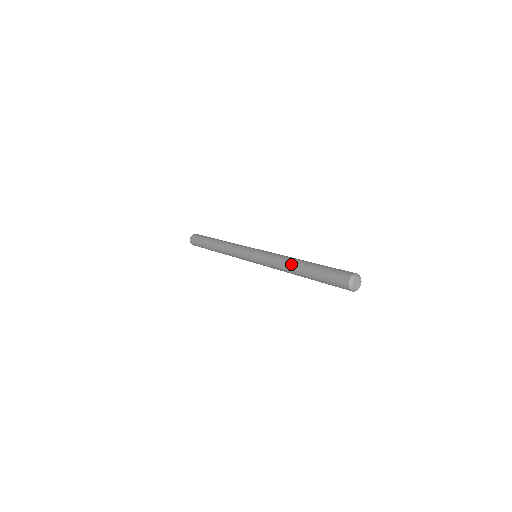
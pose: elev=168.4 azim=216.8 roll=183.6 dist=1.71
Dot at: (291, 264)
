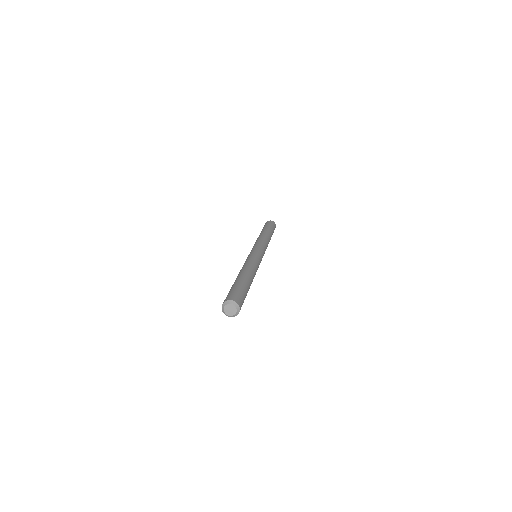
Dot at: (239, 272)
